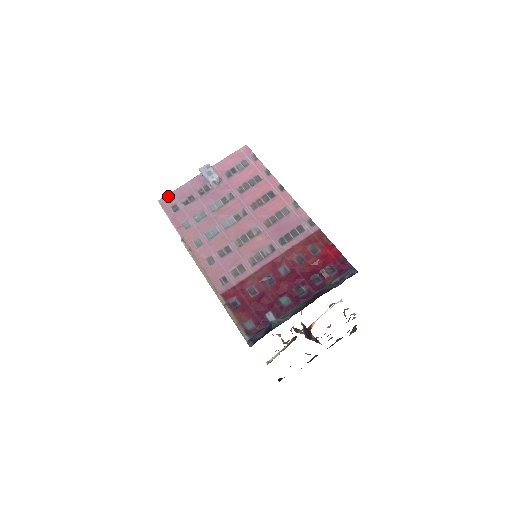
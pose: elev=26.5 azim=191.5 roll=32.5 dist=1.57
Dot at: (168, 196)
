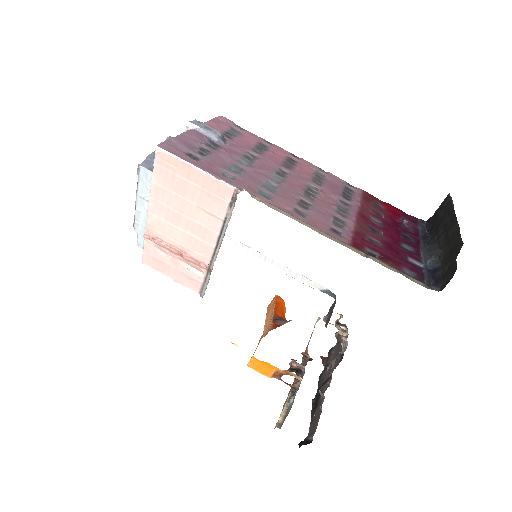
Dot at: (169, 142)
